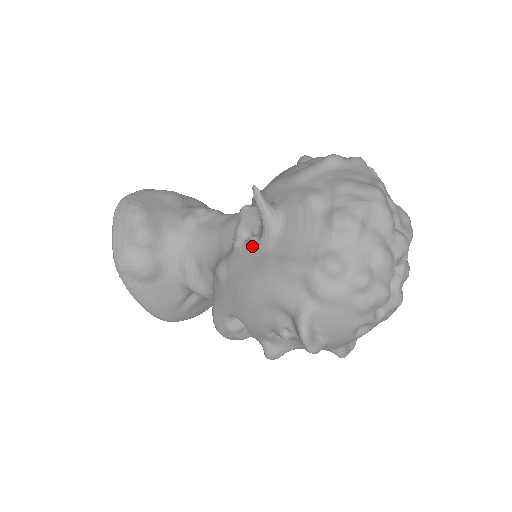
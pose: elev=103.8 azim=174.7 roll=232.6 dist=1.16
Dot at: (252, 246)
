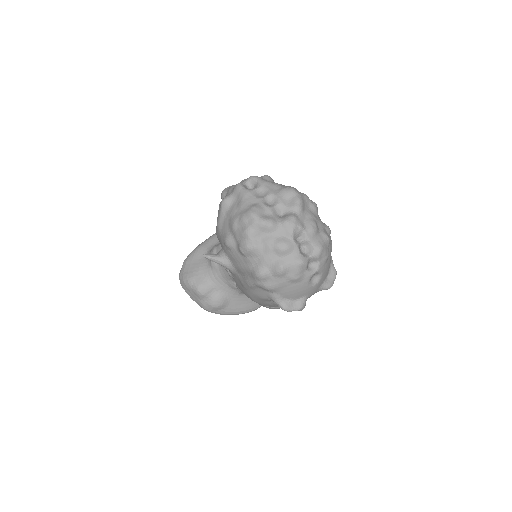
Dot at: (234, 276)
